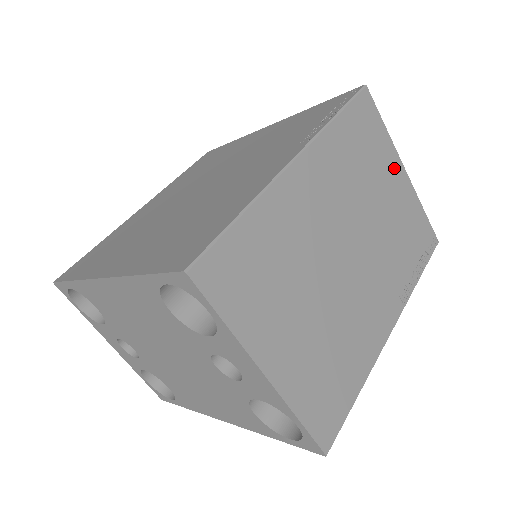
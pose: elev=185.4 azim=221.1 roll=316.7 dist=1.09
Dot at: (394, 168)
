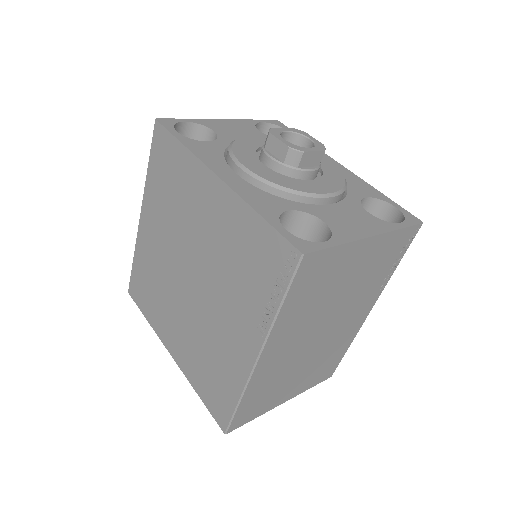
Dot at: (356, 253)
